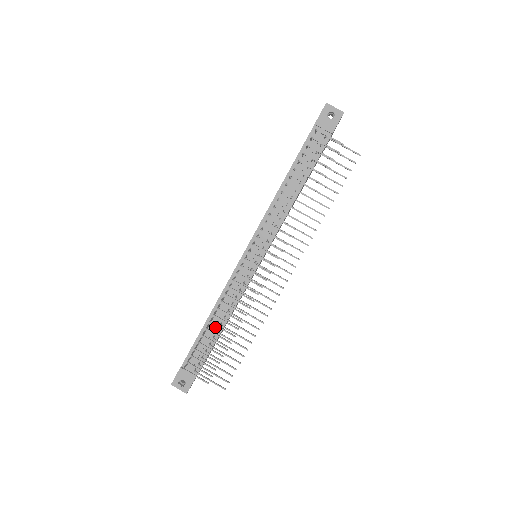
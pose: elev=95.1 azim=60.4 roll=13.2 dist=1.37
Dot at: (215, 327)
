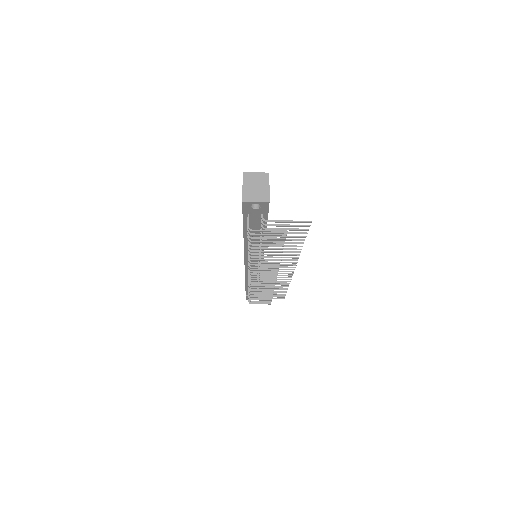
Dot at: occluded
